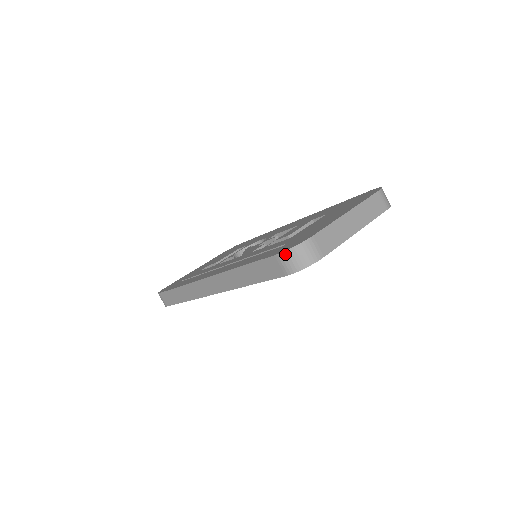
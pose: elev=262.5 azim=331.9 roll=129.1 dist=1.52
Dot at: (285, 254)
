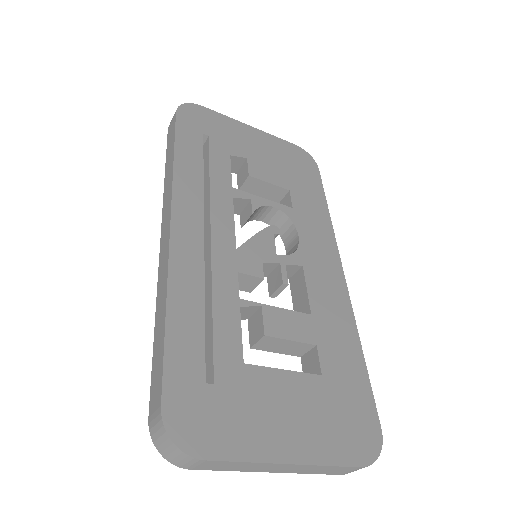
Dot at: (163, 428)
